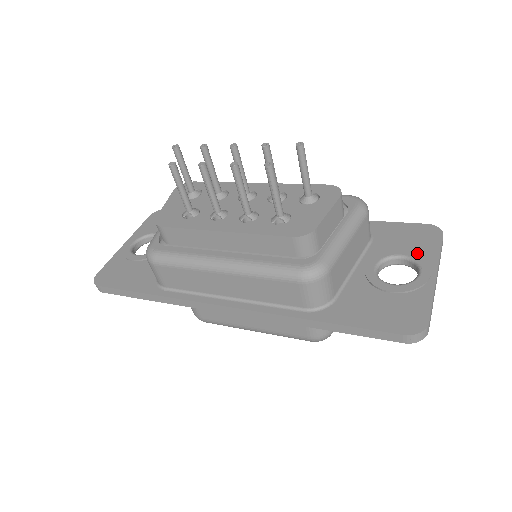
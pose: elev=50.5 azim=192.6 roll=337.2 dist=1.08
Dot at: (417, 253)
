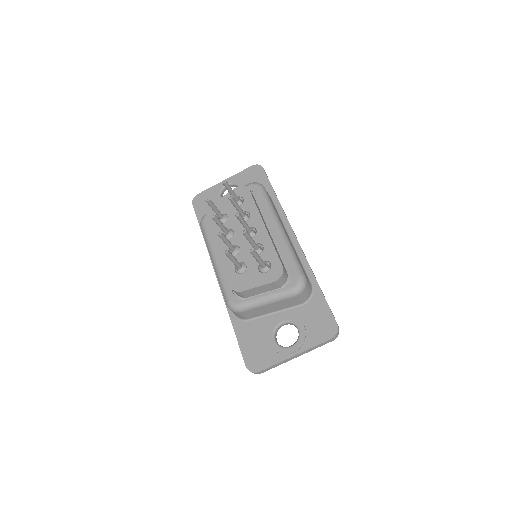
Dot at: (305, 335)
